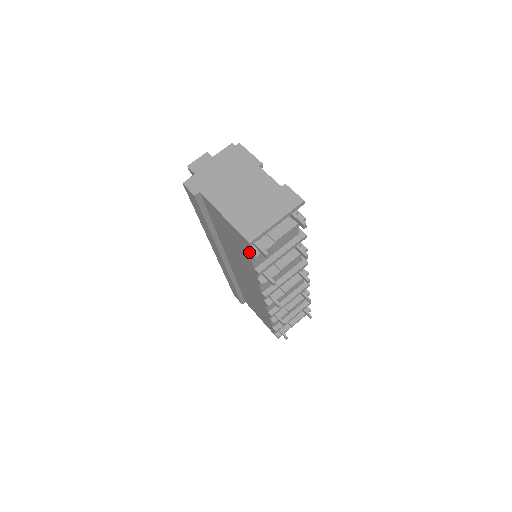
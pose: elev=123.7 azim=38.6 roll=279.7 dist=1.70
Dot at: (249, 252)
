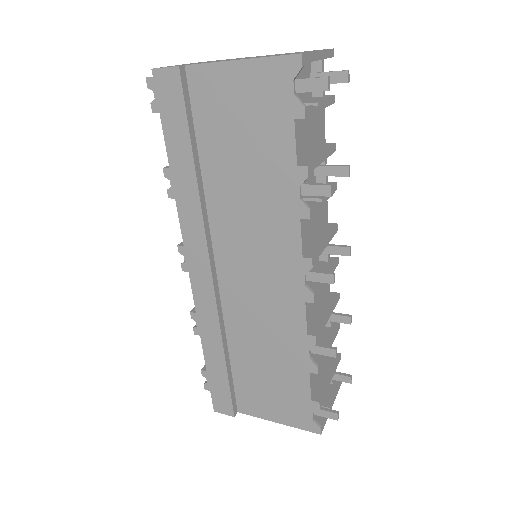
Dot at: (294, 102)
